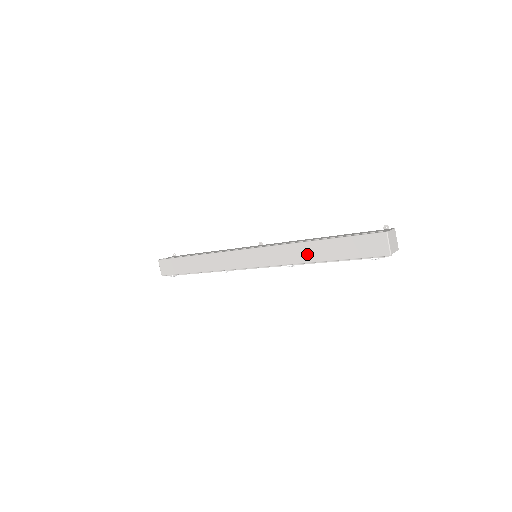
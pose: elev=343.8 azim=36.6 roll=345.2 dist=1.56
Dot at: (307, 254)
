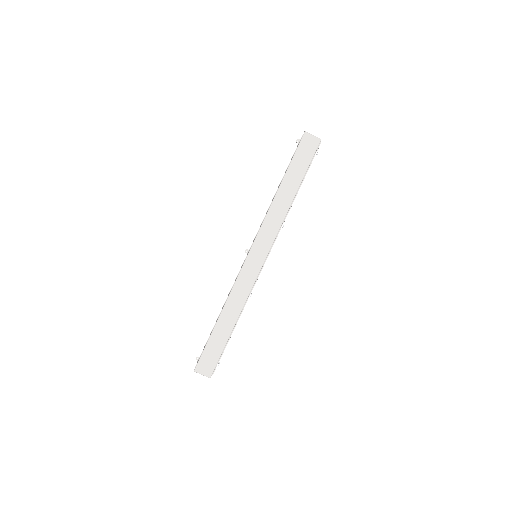
Dot at: (284, 202)
